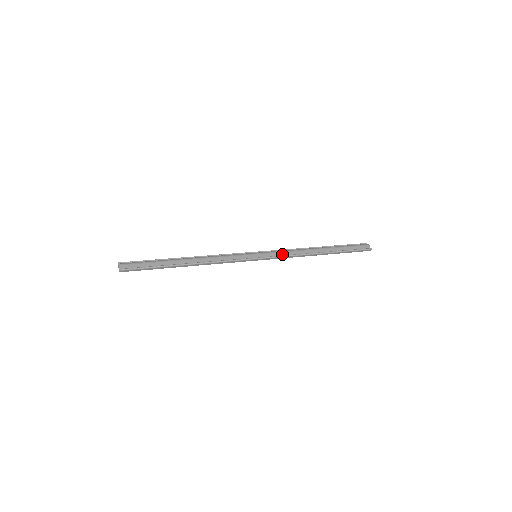
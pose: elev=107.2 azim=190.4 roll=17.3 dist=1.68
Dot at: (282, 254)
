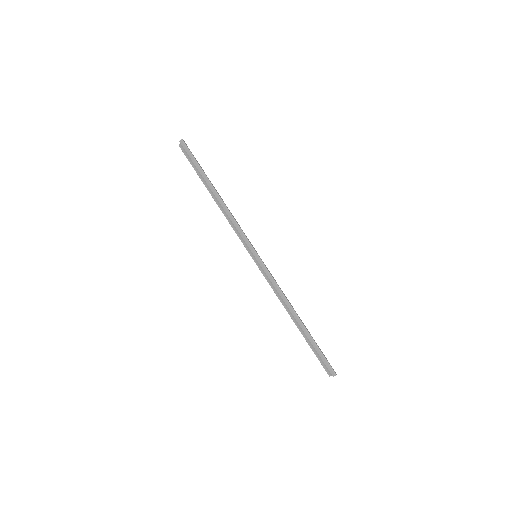
Dot at: (273, 279)
